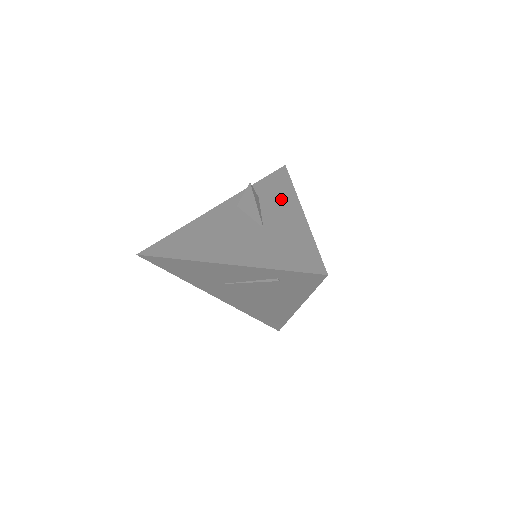
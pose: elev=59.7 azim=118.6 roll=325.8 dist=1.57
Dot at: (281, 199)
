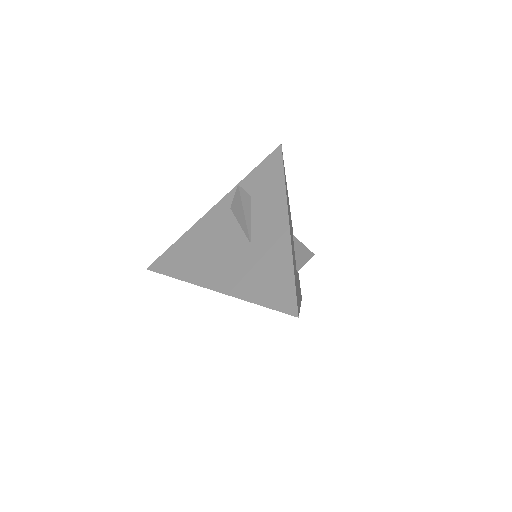
Dot at: (271, 201)
